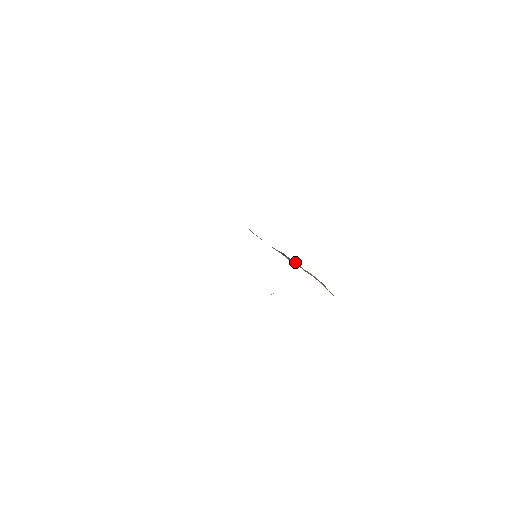
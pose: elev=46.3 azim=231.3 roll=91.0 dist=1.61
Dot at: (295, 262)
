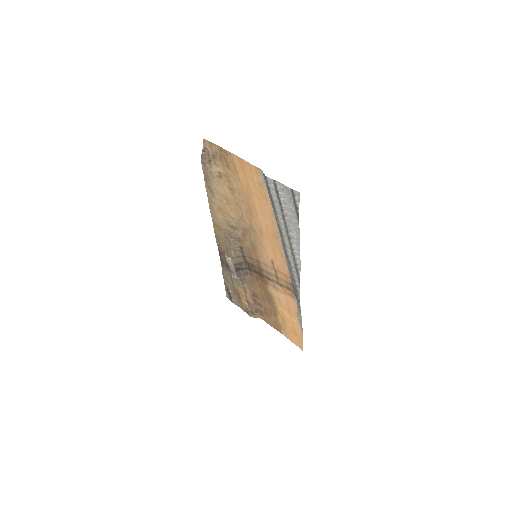
Dot at: (241, 279)
